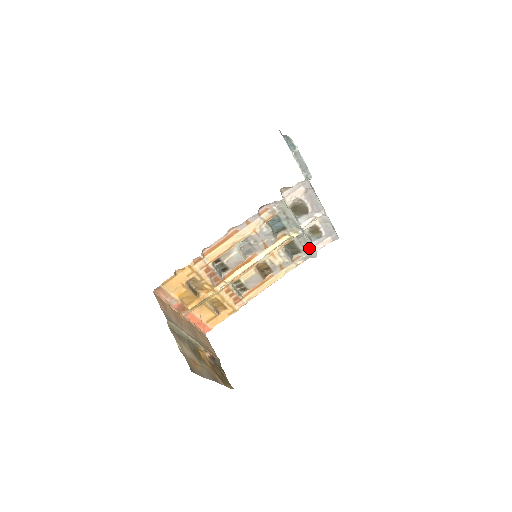
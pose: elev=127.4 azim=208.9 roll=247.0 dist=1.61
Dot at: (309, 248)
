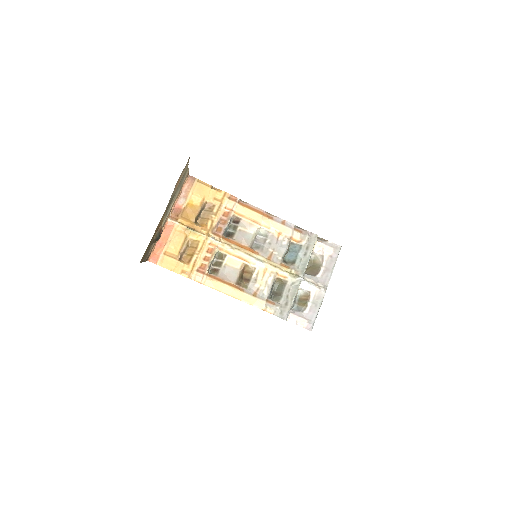
Dot at: (289, 303)
